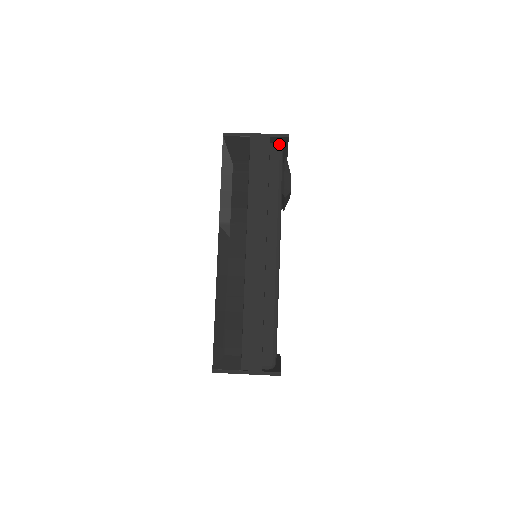
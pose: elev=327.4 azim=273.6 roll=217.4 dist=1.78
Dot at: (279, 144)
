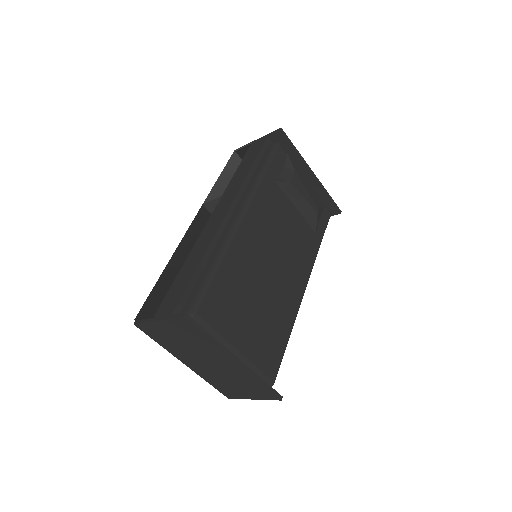
Dot at: (277, 142)
